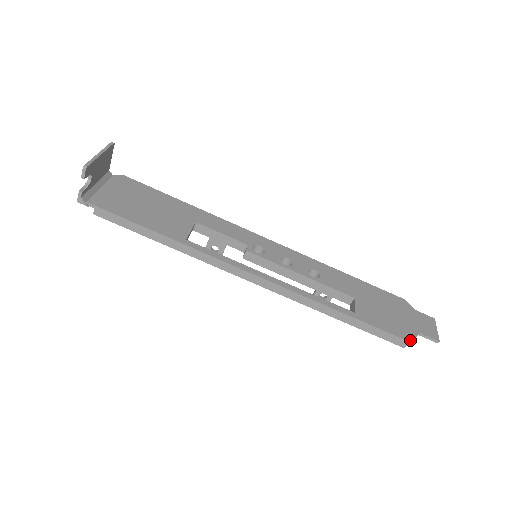
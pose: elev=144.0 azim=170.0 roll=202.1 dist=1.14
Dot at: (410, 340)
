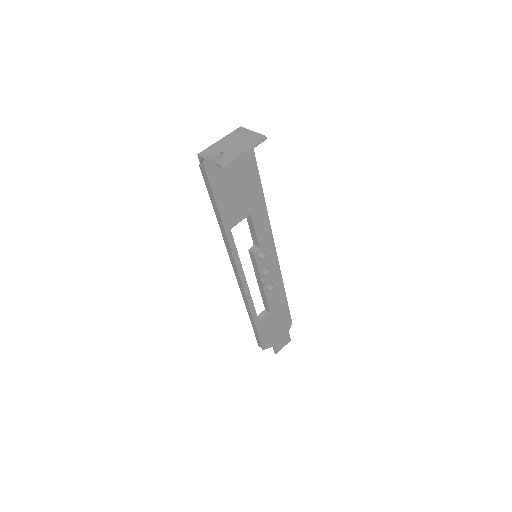
Dot at: (264, 349)
